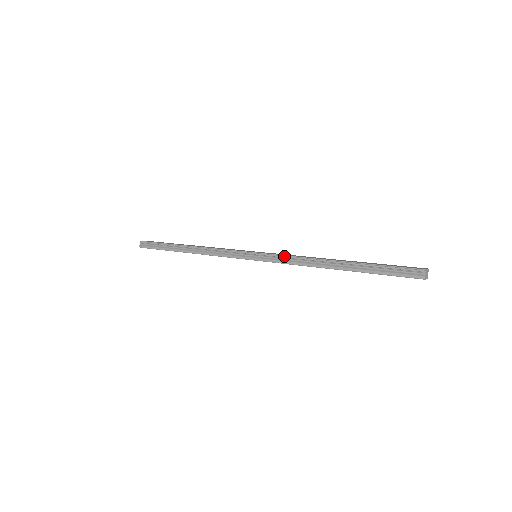
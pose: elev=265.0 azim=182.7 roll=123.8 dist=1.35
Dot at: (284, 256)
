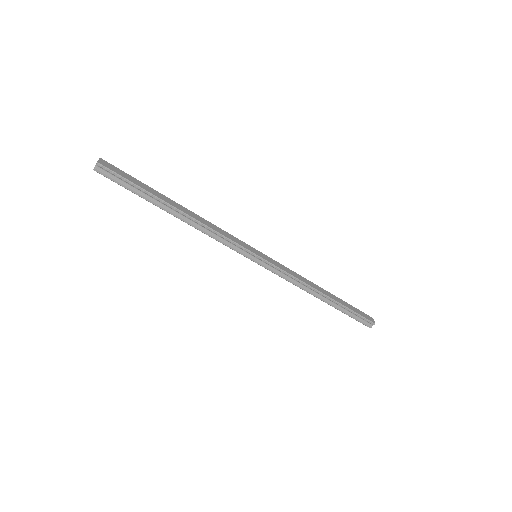
Dot at: (287, 274)
